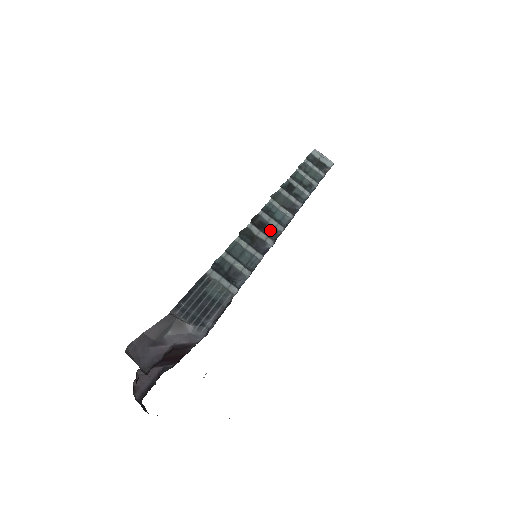
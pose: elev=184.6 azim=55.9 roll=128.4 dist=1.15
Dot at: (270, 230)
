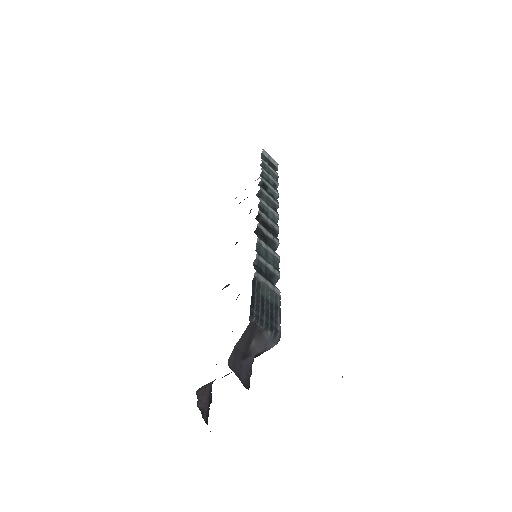
Dot at: (272, 230)
